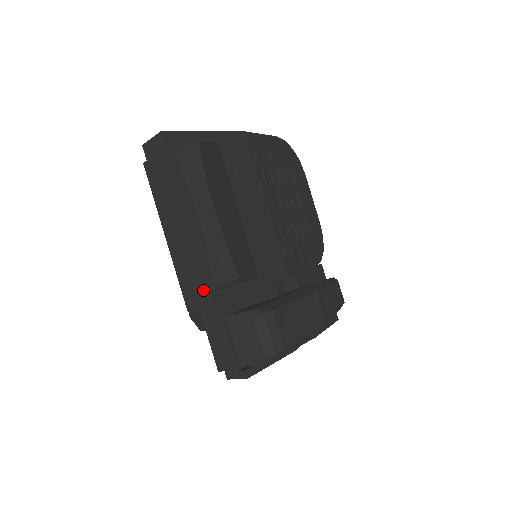
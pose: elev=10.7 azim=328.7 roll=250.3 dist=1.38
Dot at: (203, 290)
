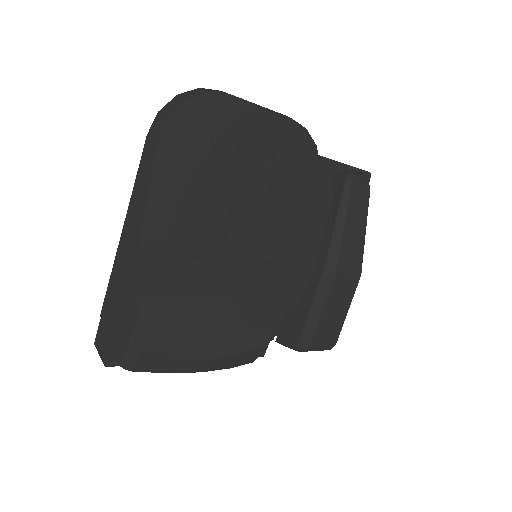
Dot at: occluded
